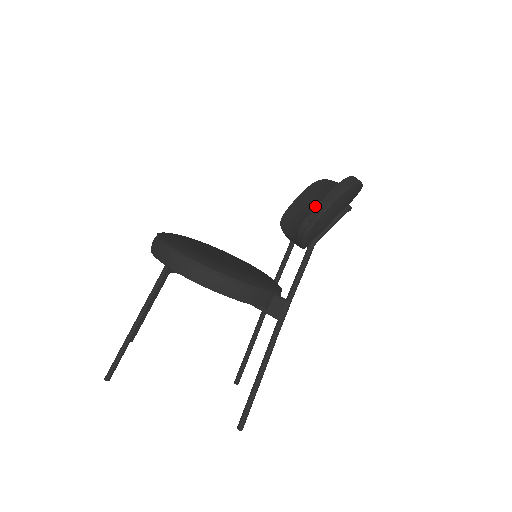
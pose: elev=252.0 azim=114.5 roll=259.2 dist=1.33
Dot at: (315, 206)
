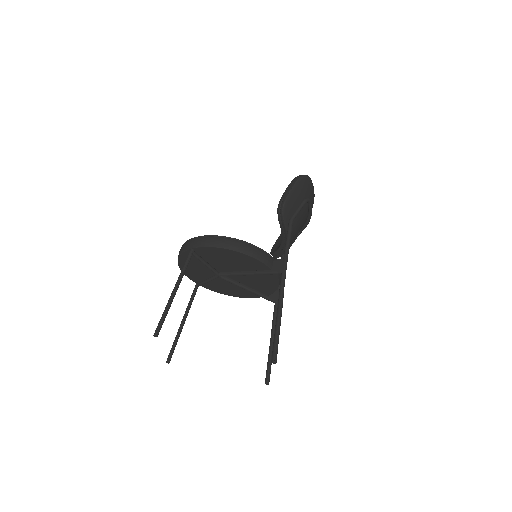
Dot at: occluded
